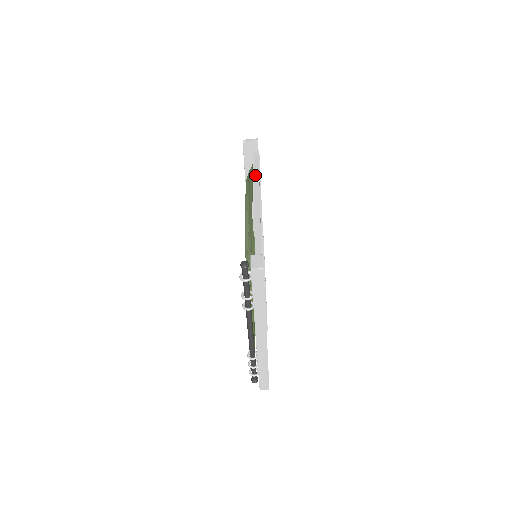
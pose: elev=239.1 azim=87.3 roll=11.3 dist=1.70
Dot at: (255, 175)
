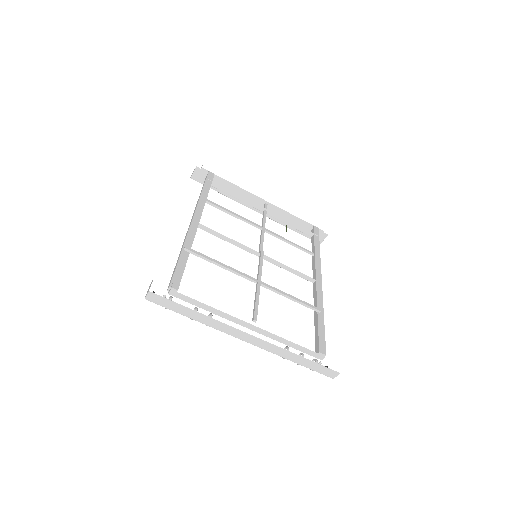
Dot at: (199, 197)
